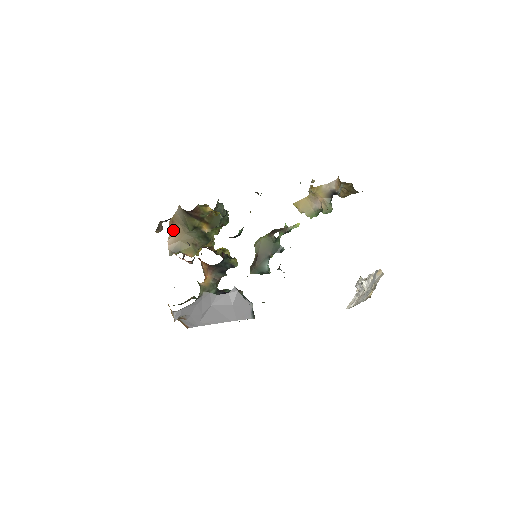
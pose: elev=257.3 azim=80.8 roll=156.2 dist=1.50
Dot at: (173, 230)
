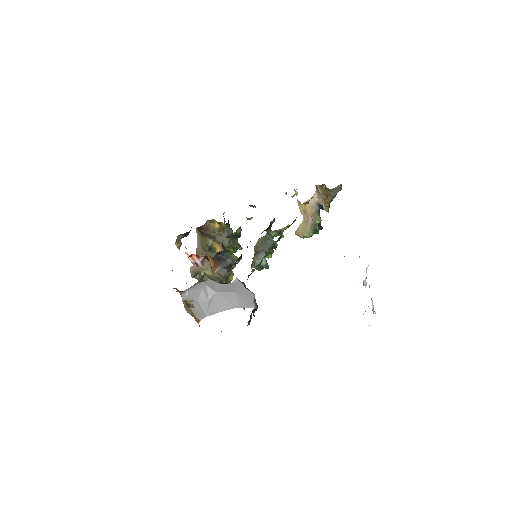
Dot at: occluded
